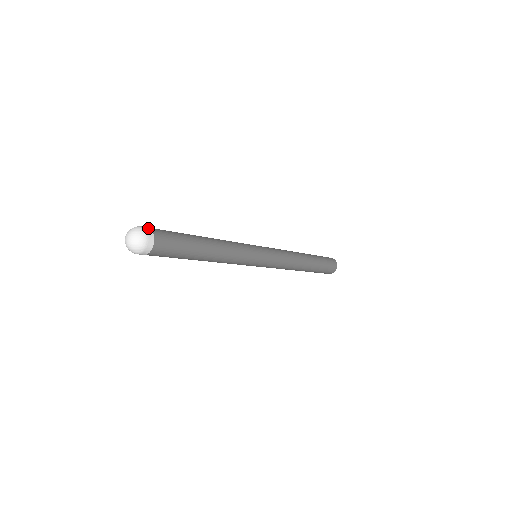
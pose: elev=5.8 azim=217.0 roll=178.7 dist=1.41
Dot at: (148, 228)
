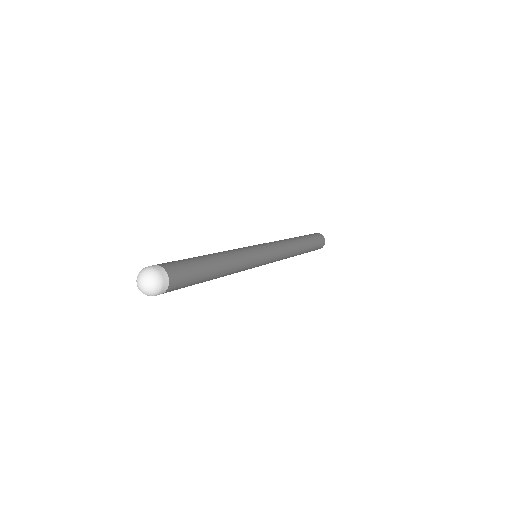
Dot at: occluded
